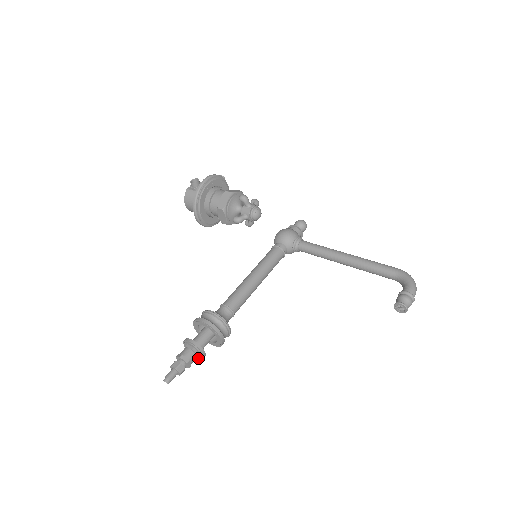
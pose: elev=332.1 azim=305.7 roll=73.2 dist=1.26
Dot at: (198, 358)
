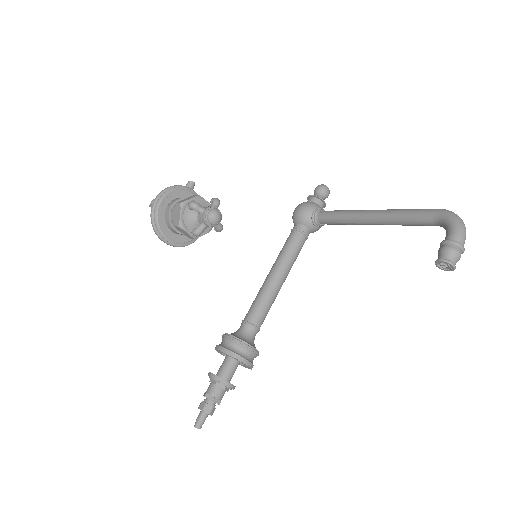
Dot at: (230, 389)
